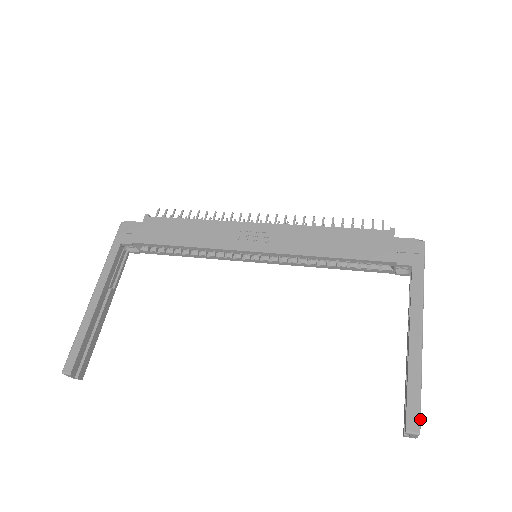
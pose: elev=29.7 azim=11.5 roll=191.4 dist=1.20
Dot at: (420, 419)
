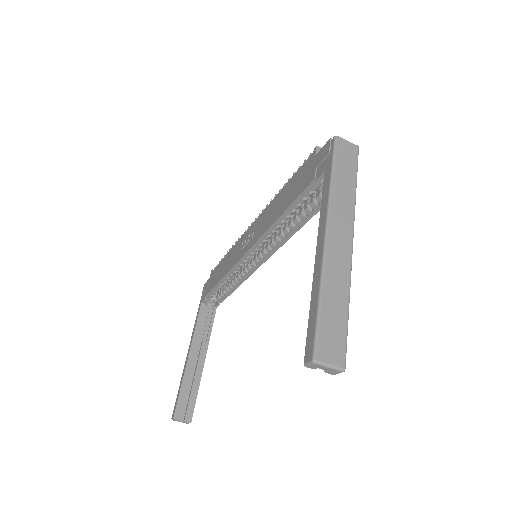
Dot at: (316, 342)
